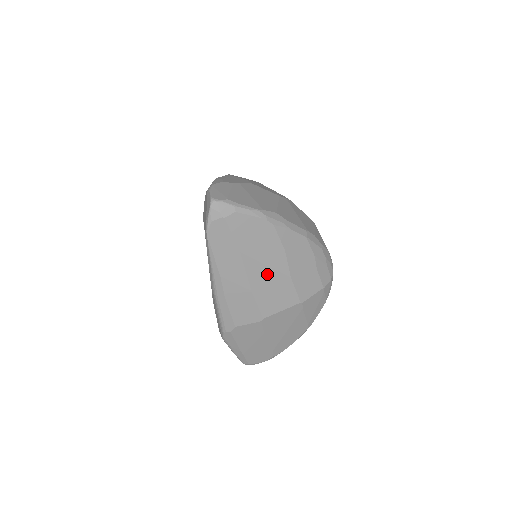
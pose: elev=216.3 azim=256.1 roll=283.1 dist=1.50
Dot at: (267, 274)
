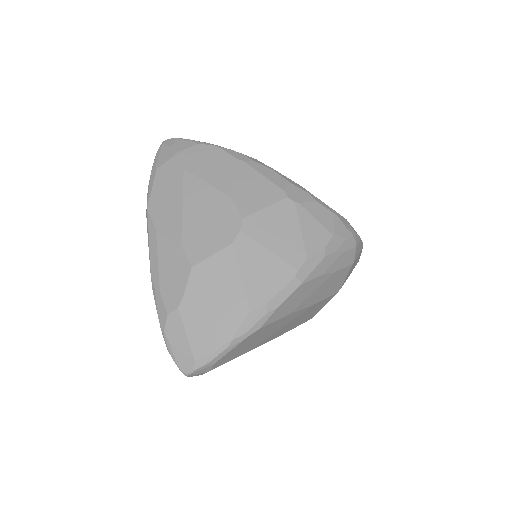
Dot at: (288, 325)
